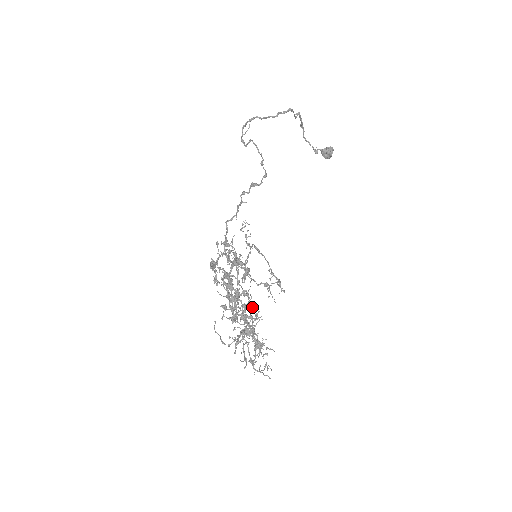
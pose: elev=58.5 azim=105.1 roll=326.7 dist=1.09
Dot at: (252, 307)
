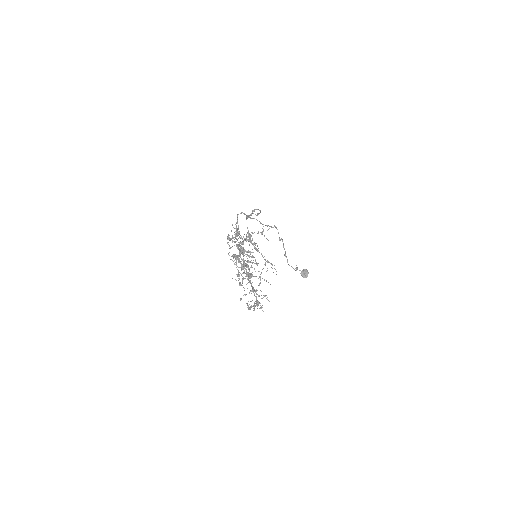
Dot at: (254, 263)
